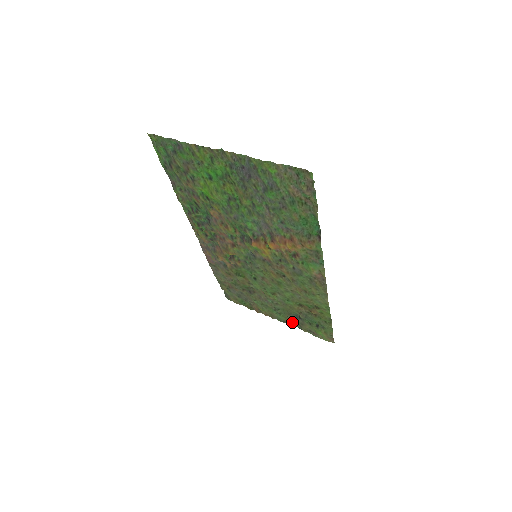
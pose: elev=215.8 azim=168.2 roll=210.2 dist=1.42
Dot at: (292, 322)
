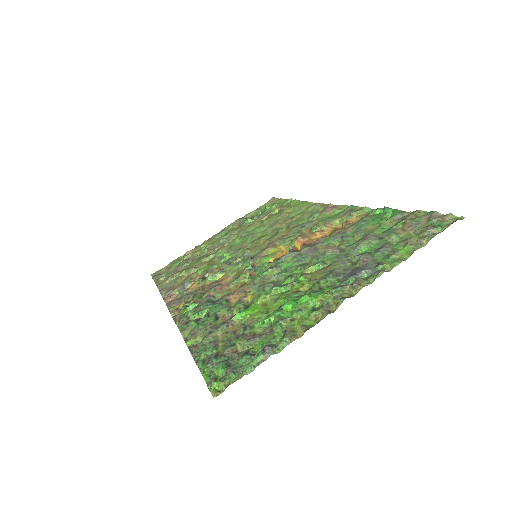
Dot at: (235, 225)
